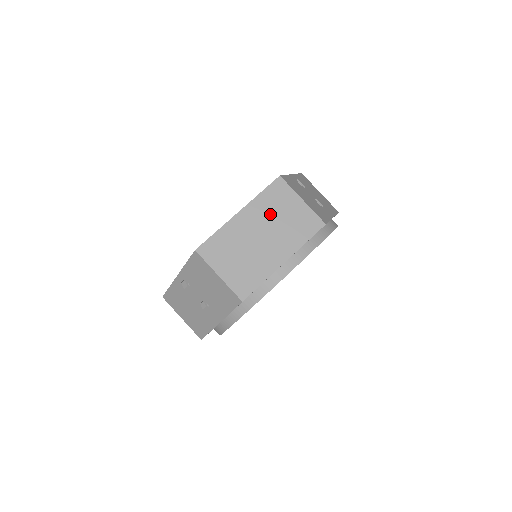
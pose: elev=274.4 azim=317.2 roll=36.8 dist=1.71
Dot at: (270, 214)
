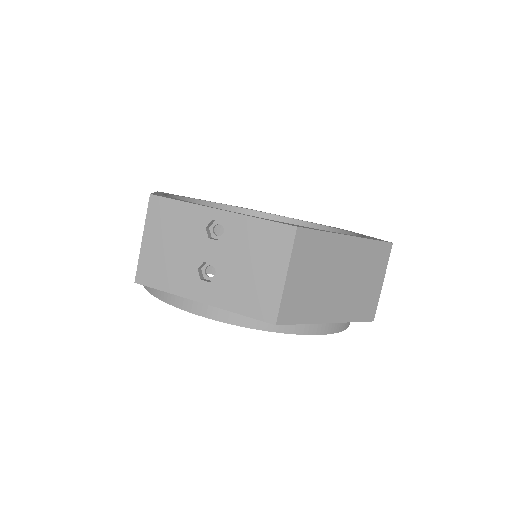
Dot at: (361, 267)
